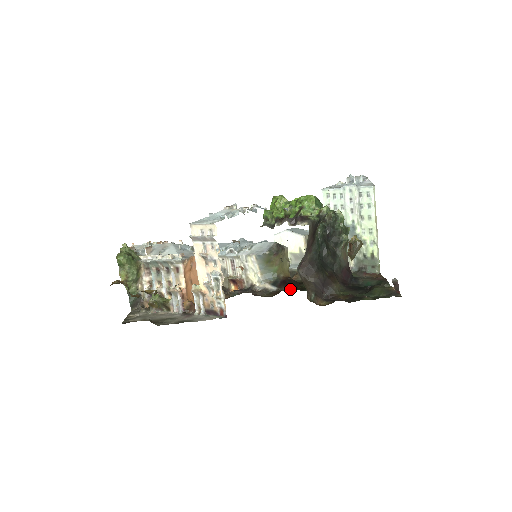
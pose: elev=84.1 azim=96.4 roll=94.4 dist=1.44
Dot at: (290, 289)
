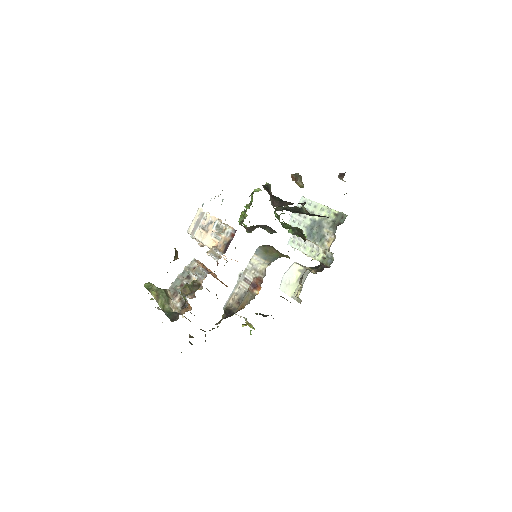
Dot at: occluded
